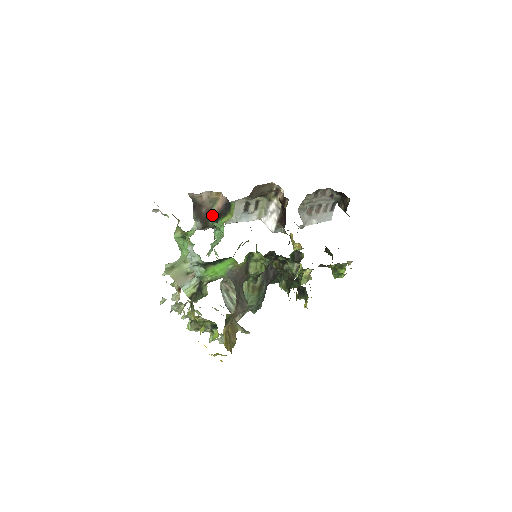
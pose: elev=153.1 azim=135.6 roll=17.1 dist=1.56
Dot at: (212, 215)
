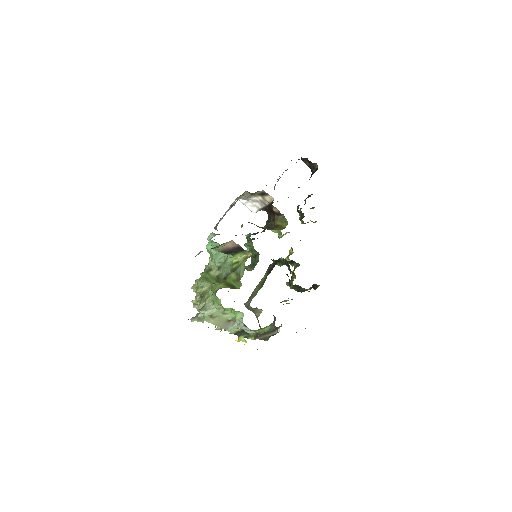
Dot at: (220, 249)
